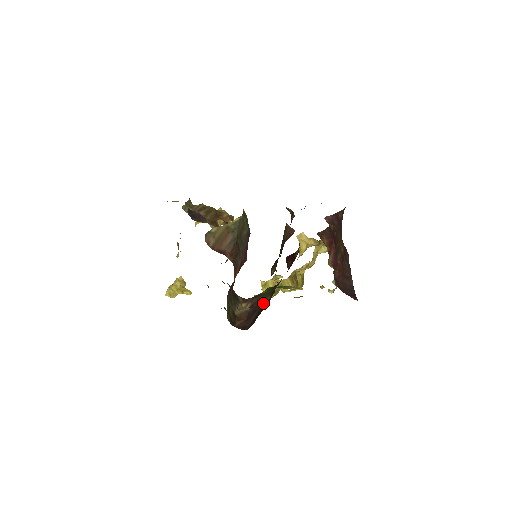
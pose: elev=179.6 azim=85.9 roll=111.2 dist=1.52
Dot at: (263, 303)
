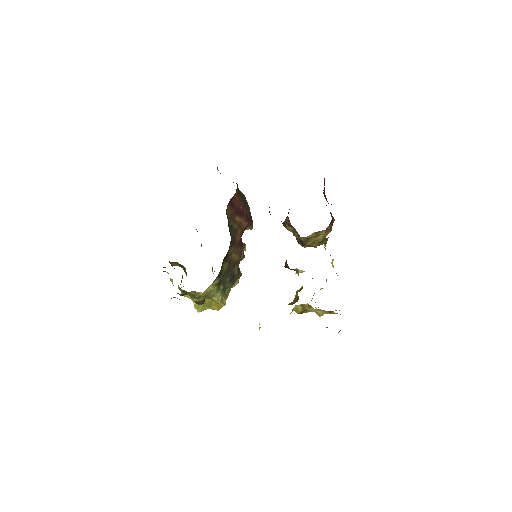
Dot at: occluded
